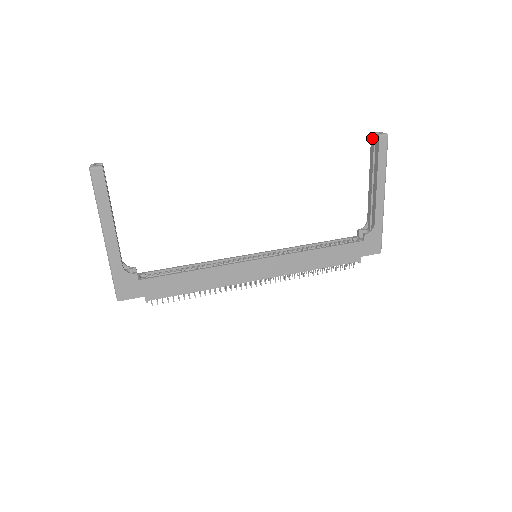
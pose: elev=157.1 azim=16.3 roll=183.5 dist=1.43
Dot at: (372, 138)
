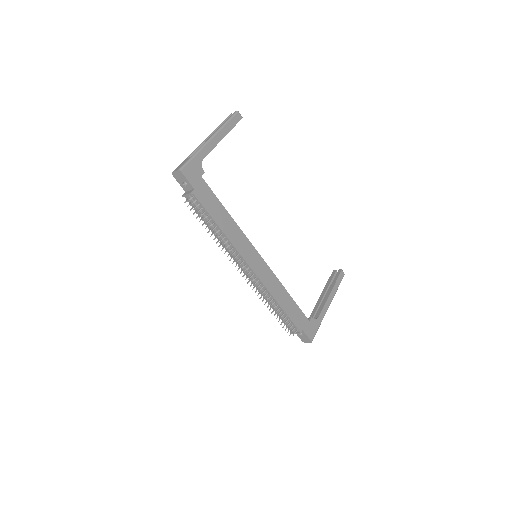
Dot at: (334, 272)
